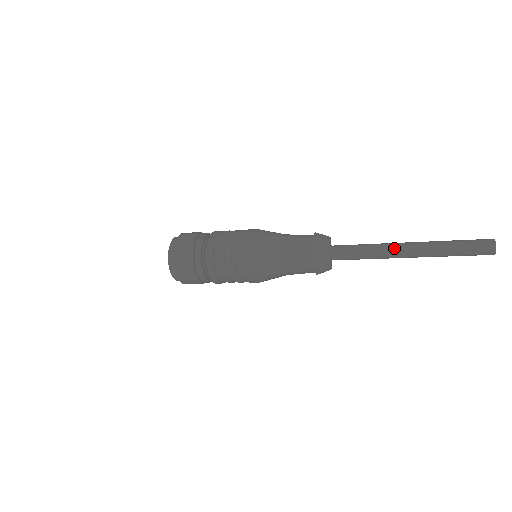
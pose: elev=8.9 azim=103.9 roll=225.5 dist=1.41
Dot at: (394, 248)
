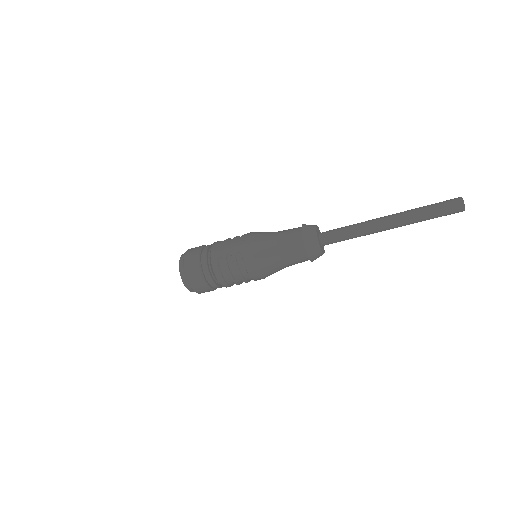
Dot at: (375, 225)
